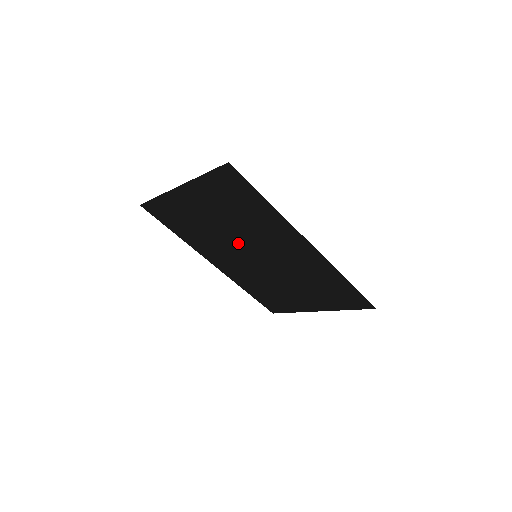
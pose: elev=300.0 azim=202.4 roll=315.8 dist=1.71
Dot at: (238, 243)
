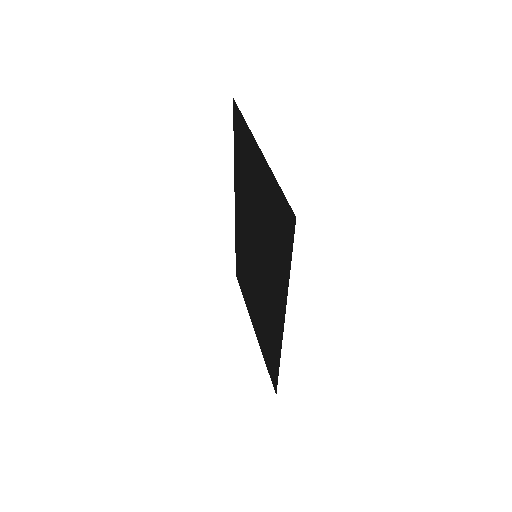
Dot at: (255, 233)
